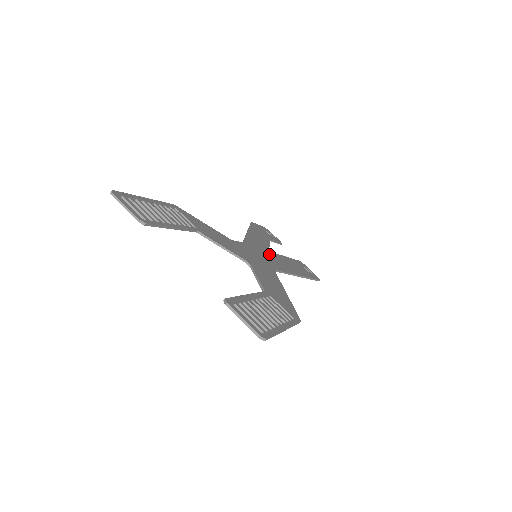
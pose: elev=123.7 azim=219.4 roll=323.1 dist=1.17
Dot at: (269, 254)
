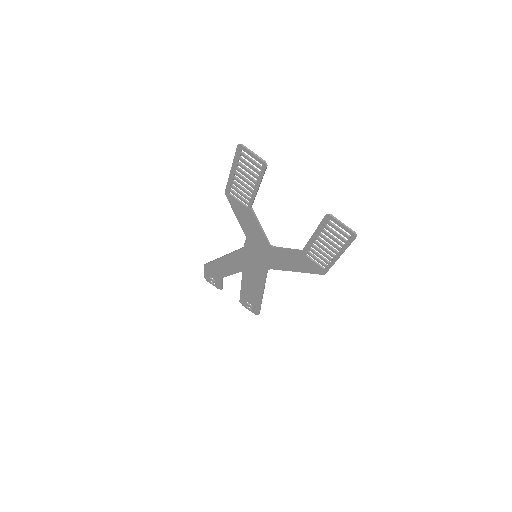
Dot at: (248, 269)
